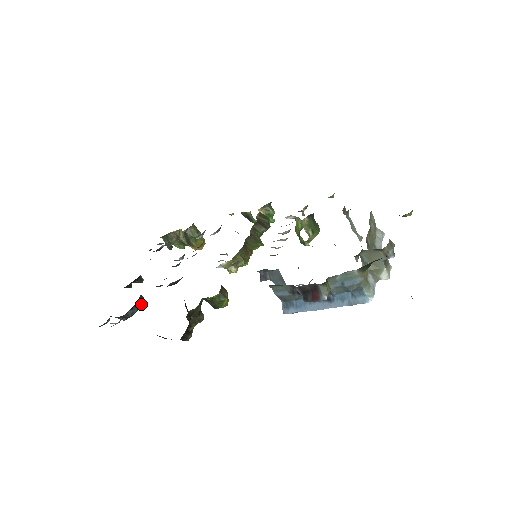
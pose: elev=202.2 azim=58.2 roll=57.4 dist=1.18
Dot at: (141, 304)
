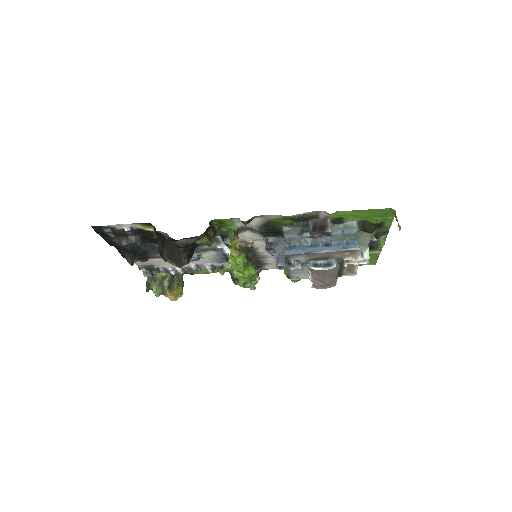
Dot at: (142, 248)
